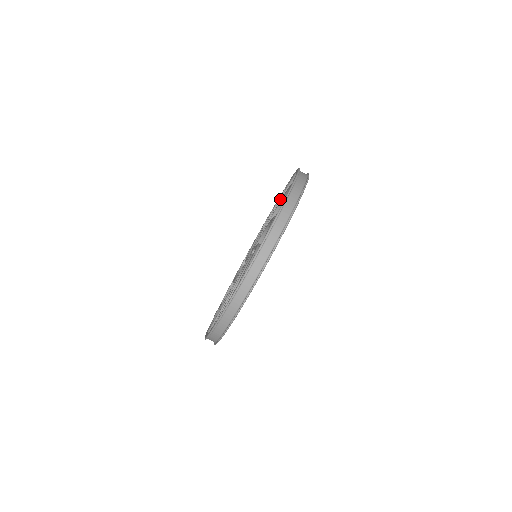
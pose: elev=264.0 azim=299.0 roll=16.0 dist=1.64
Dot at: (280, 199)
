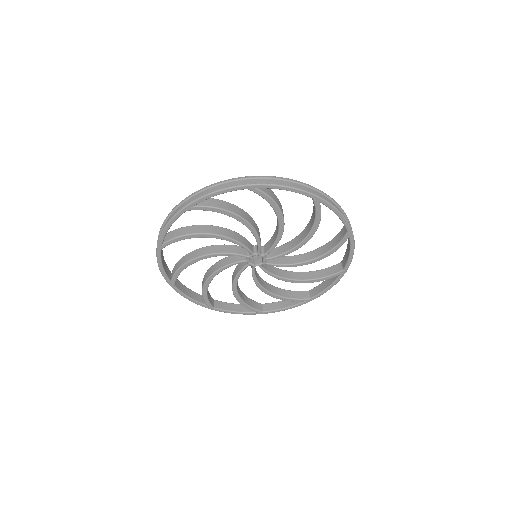
Dot at: (277, 287)
